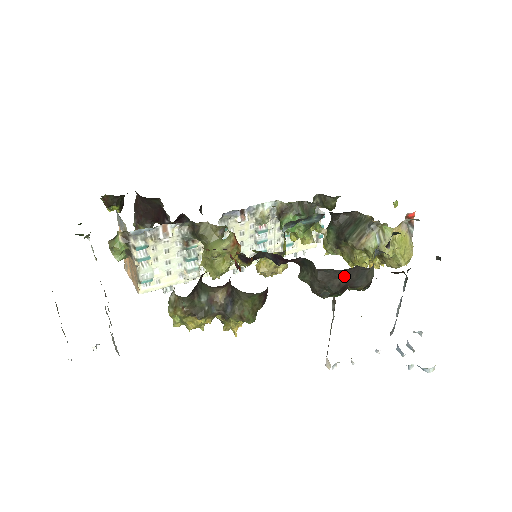
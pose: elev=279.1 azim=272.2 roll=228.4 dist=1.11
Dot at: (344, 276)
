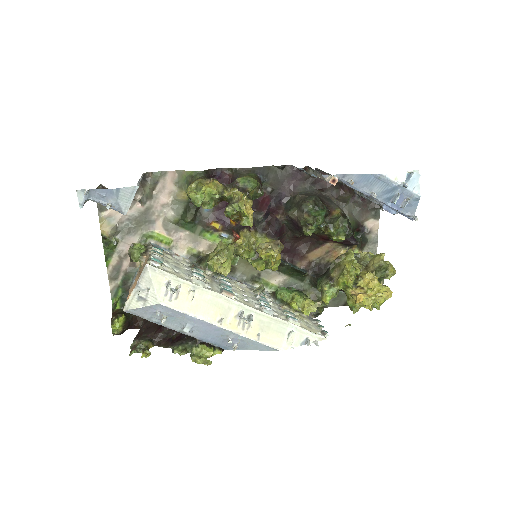
Dot at: (316, 195)
